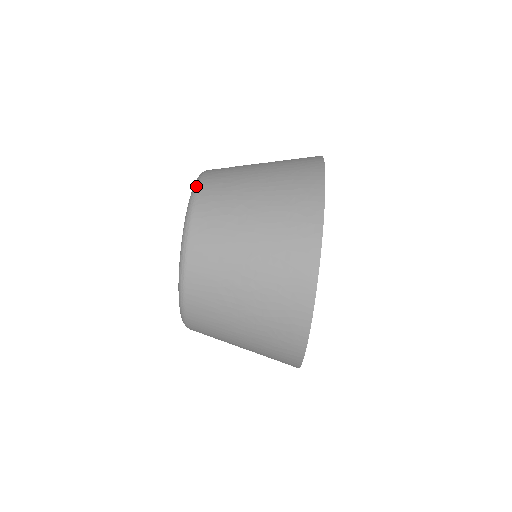
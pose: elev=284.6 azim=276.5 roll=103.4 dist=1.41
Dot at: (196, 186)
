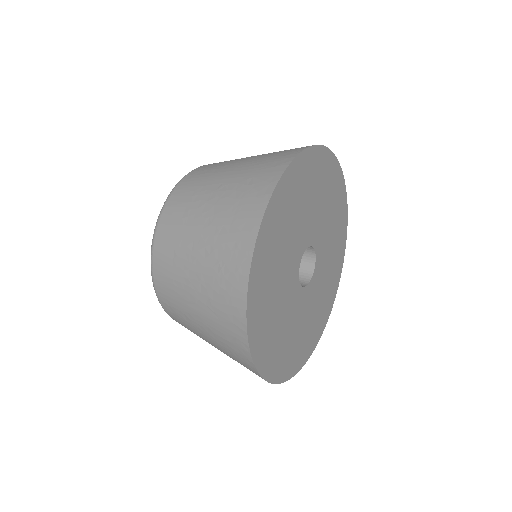
Dot at: occluded
